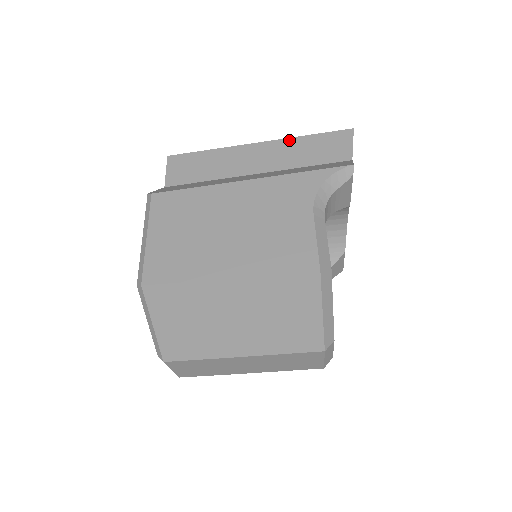
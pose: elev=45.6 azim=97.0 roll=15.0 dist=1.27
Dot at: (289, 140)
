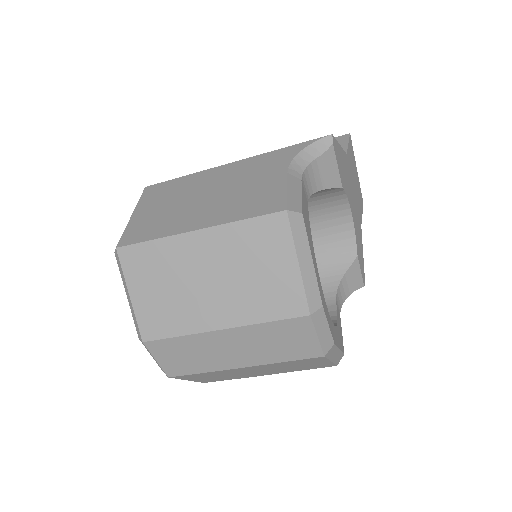
Dot at: occluded
